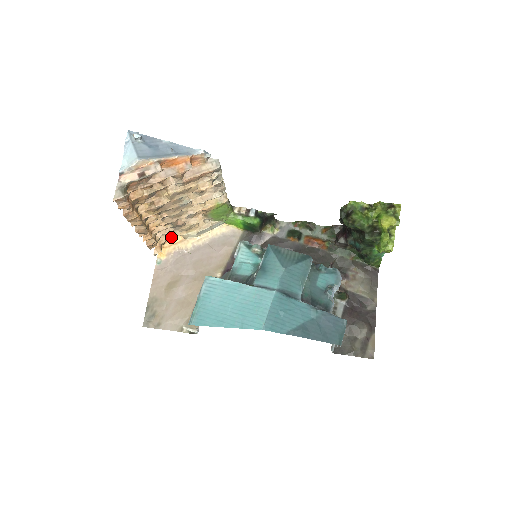
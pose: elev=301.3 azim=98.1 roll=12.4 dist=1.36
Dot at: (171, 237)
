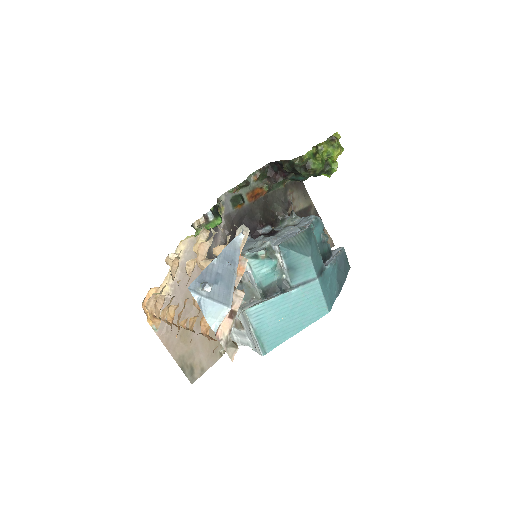
Dot at: occluded
